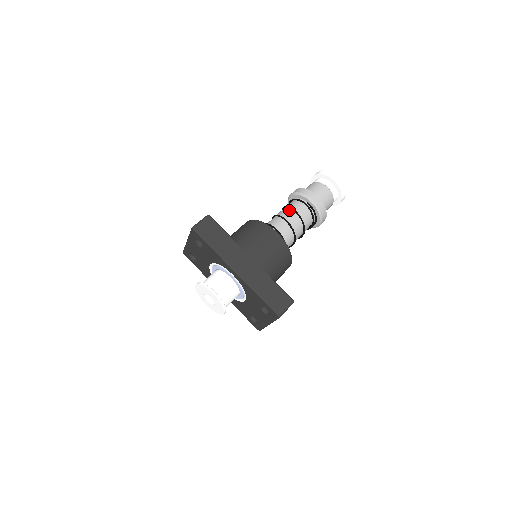
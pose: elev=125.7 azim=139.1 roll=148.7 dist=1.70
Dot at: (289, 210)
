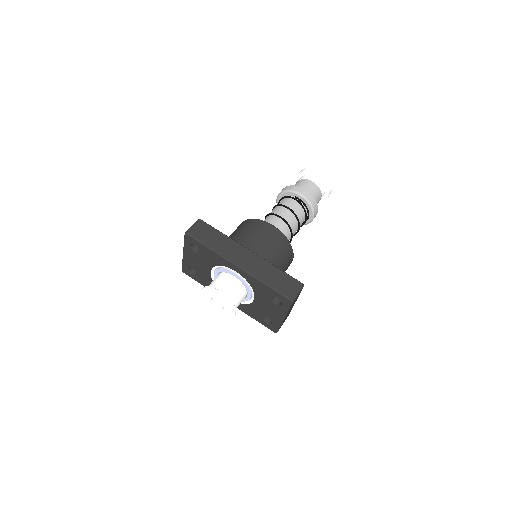
Dot at: (279, 207)
